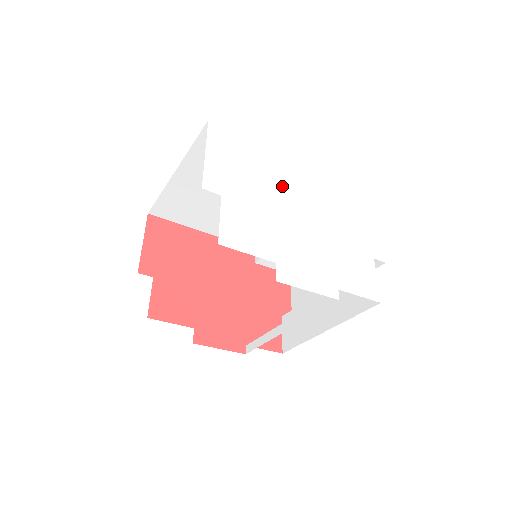
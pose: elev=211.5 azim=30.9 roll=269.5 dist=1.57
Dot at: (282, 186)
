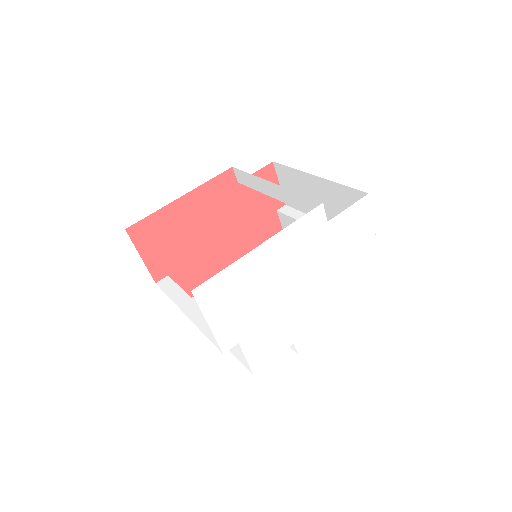
Dot at: (279, 277)
